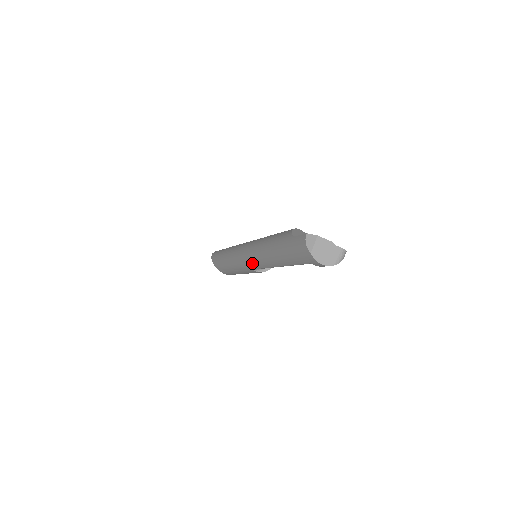
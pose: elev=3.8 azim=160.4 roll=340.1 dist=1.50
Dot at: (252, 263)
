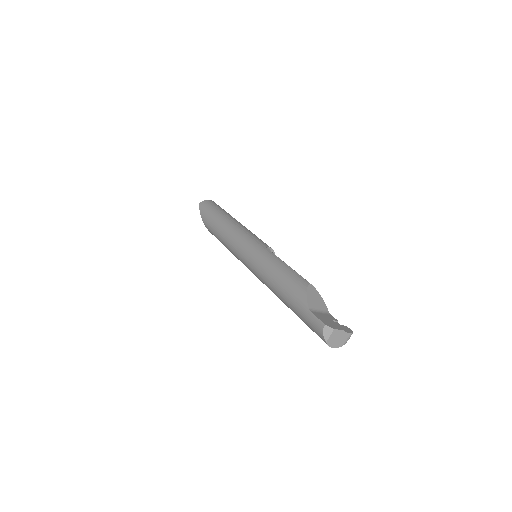
Dot at: (256, 275)
